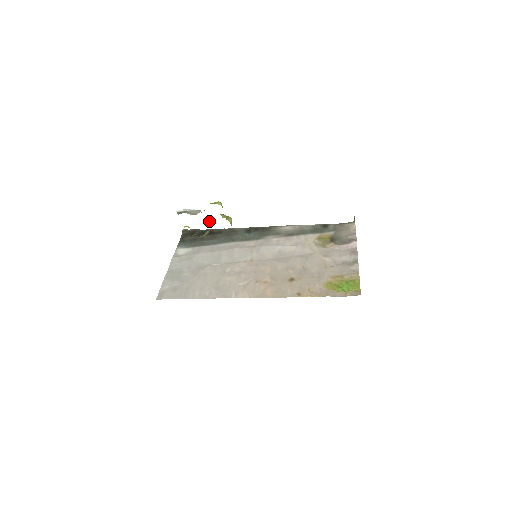
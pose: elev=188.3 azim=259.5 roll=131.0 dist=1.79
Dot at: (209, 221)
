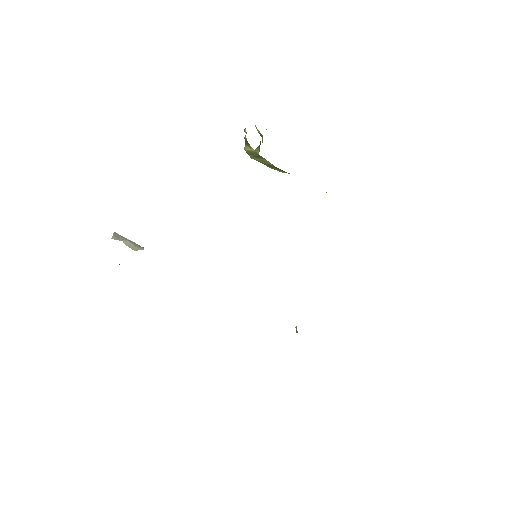
Dot at: occluded
